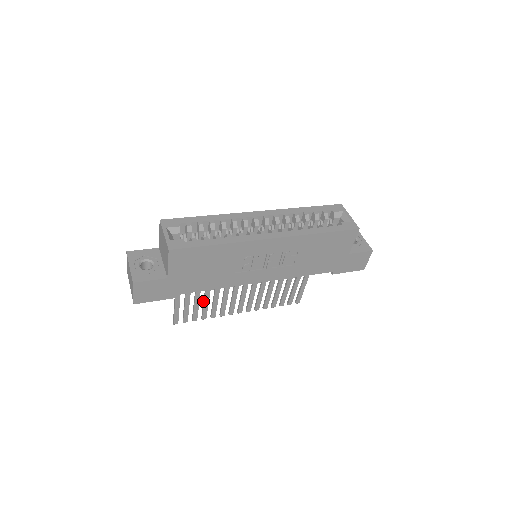
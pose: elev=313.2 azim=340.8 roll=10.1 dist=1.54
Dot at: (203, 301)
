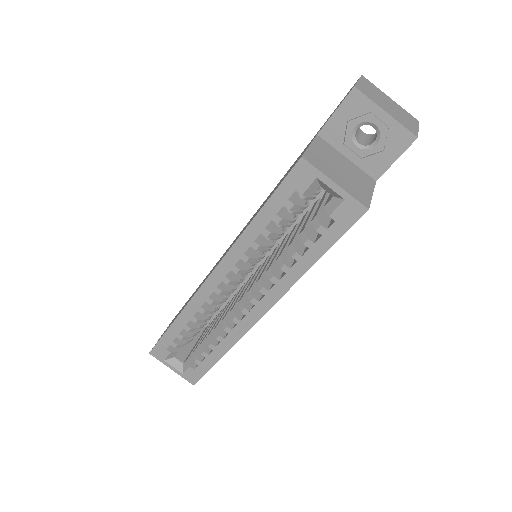
Dot at: occluded
